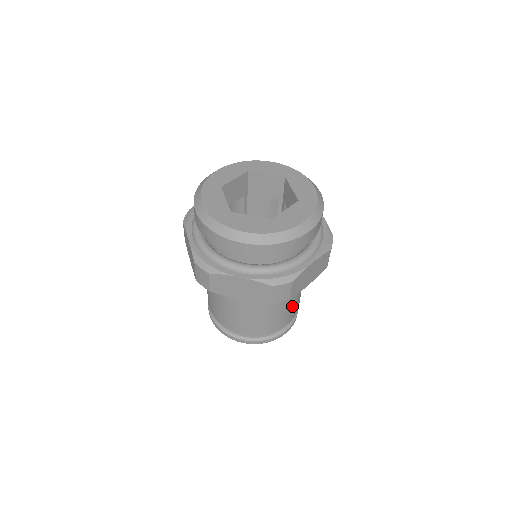
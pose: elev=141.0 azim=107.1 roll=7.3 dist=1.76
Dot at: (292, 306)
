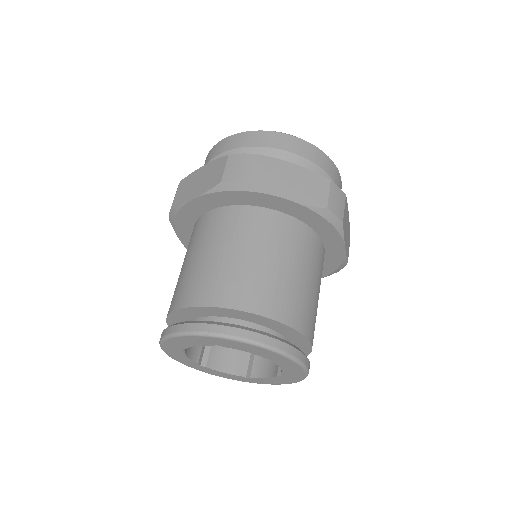
Dot at: (270, 276)
